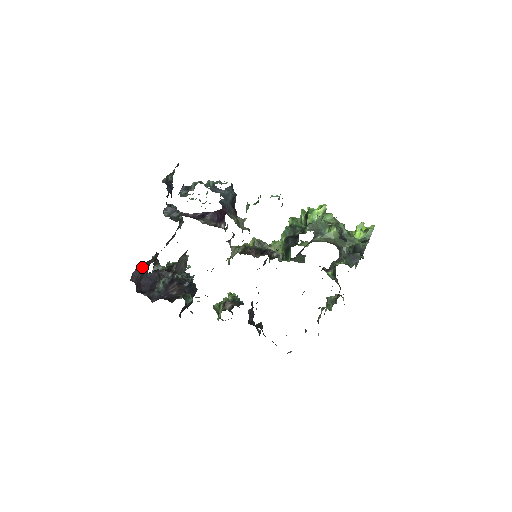
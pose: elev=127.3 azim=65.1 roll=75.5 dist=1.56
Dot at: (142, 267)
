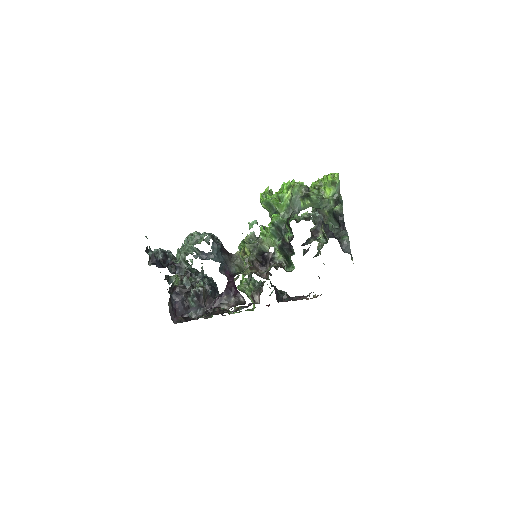
Dot at: (170, 303)
